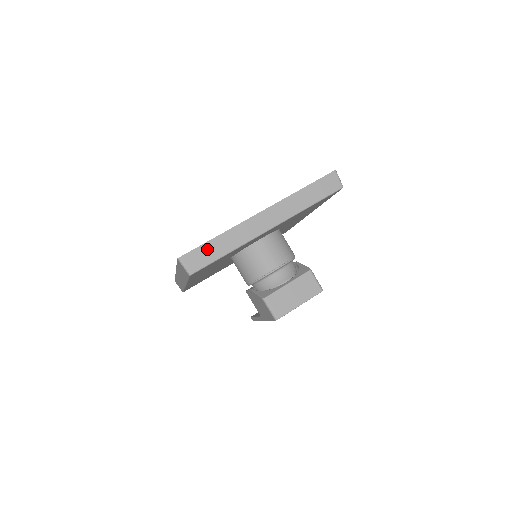
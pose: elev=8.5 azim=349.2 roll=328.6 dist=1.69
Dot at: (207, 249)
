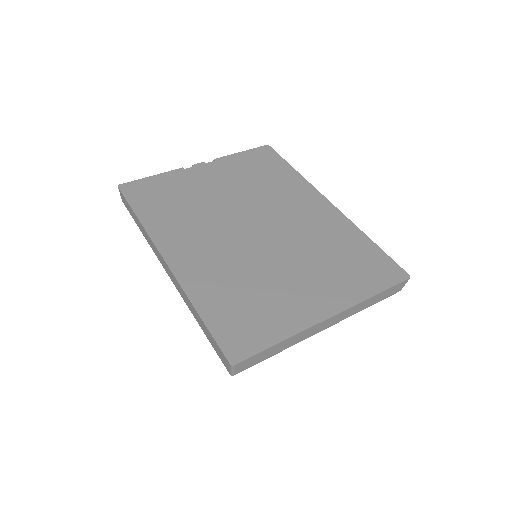
Dot at: (264, 354)
